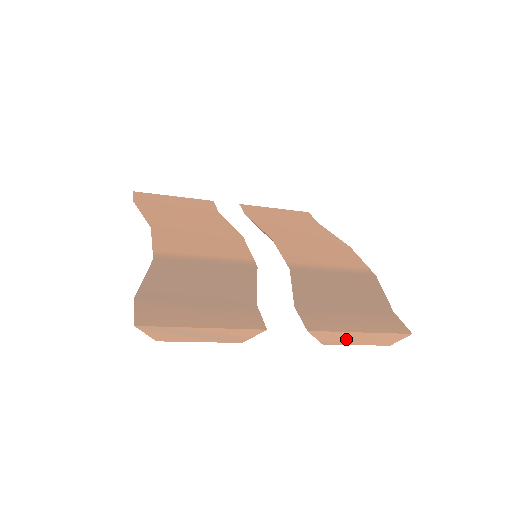
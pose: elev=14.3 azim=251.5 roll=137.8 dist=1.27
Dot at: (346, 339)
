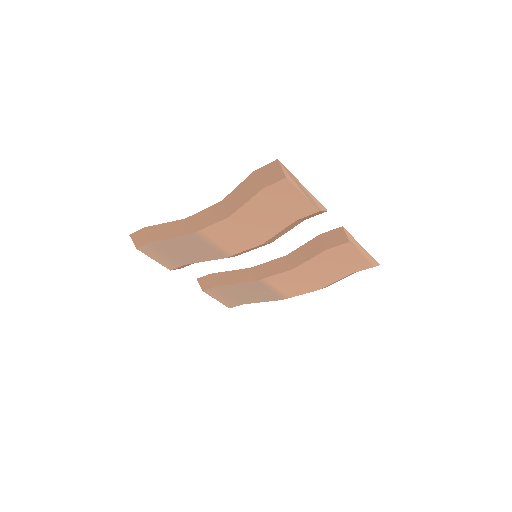
Dot at: (357, 246)
